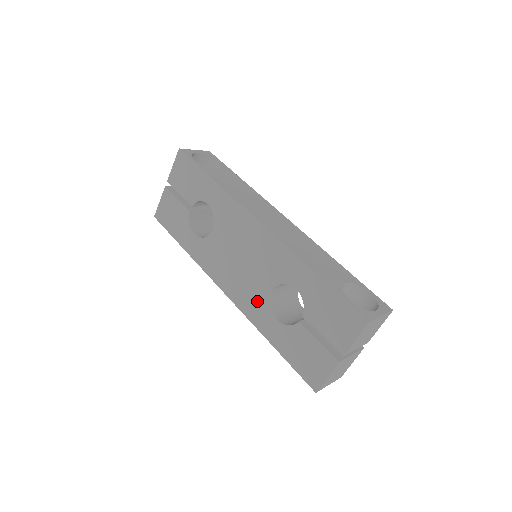
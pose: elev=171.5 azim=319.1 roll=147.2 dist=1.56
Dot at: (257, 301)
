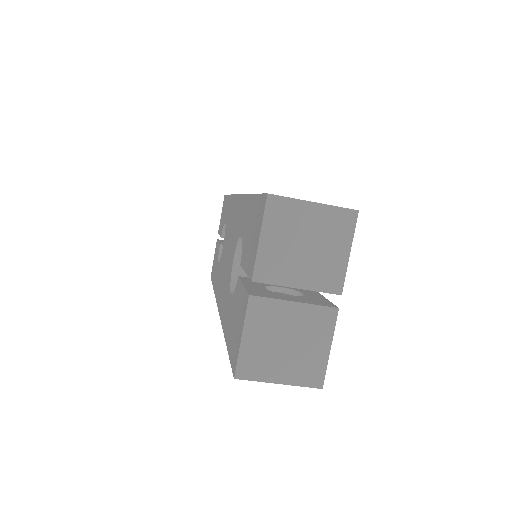
Dot at: (226, 289)
